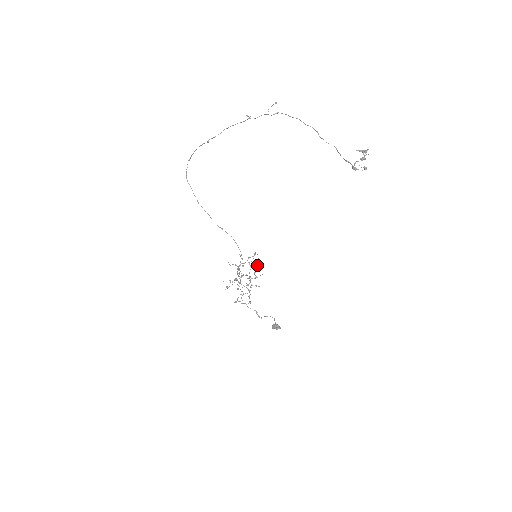
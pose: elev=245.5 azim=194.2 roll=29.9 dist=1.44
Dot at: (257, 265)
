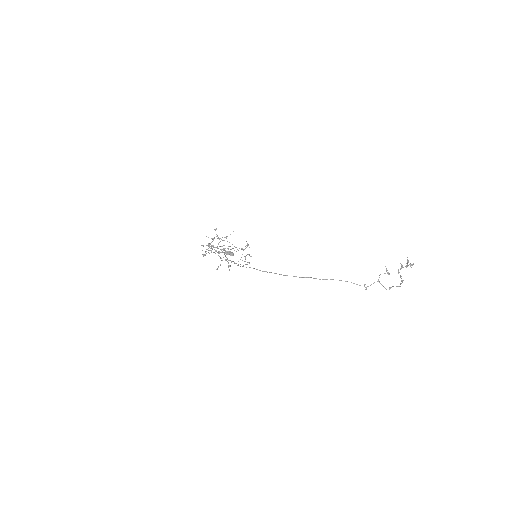
Dot at: occluded
